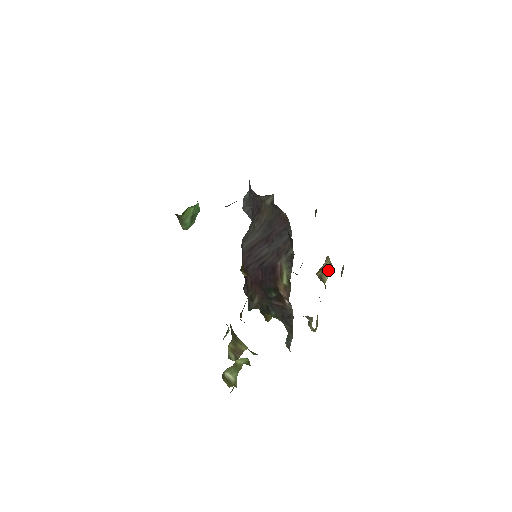
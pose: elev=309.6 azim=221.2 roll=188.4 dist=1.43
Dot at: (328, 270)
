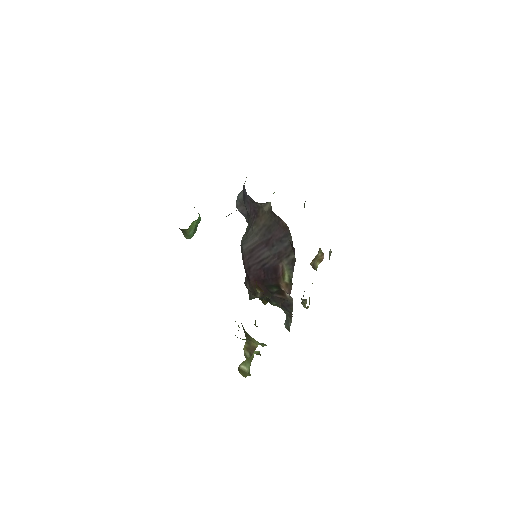
Dot at: (319, 257)
